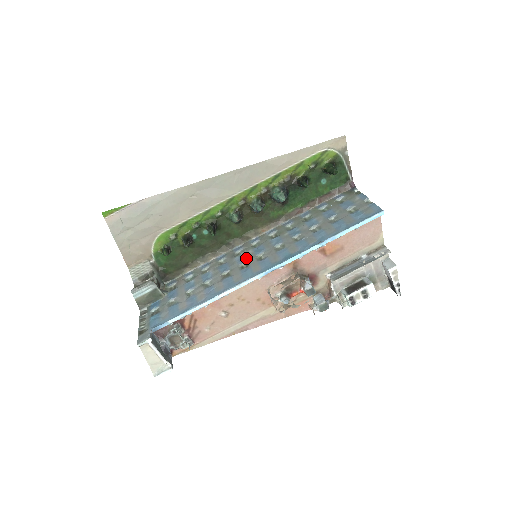
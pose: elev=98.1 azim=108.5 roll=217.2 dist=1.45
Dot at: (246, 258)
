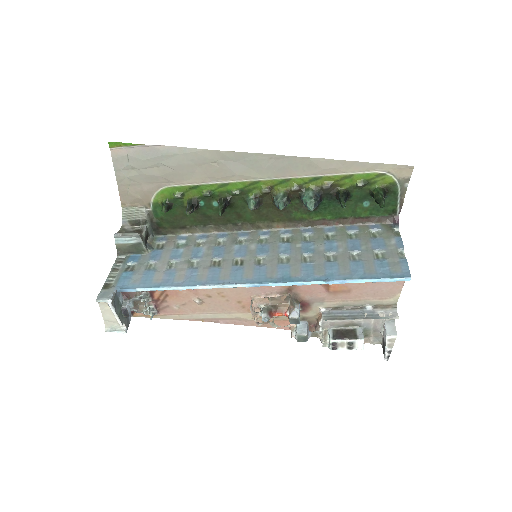
Dot at: (245, 253)
